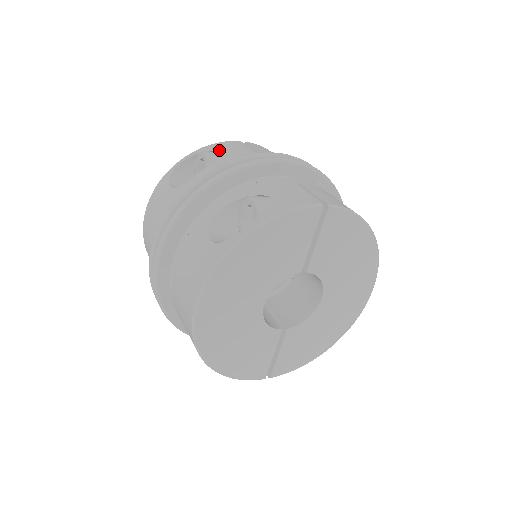
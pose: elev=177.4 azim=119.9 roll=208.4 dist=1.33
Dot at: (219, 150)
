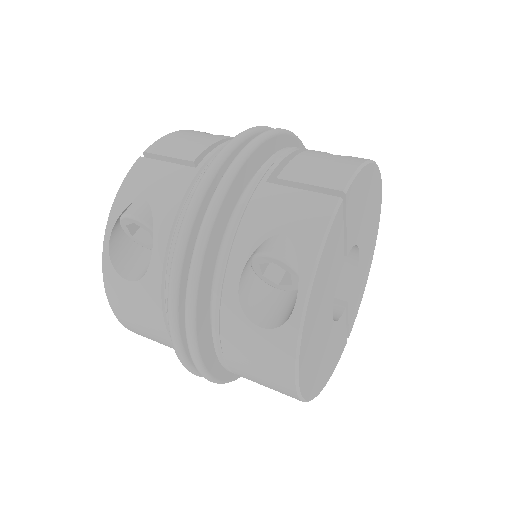
Dot at: (138, 196)
